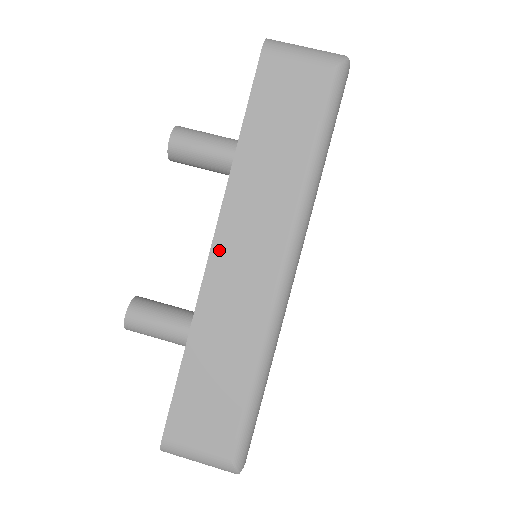
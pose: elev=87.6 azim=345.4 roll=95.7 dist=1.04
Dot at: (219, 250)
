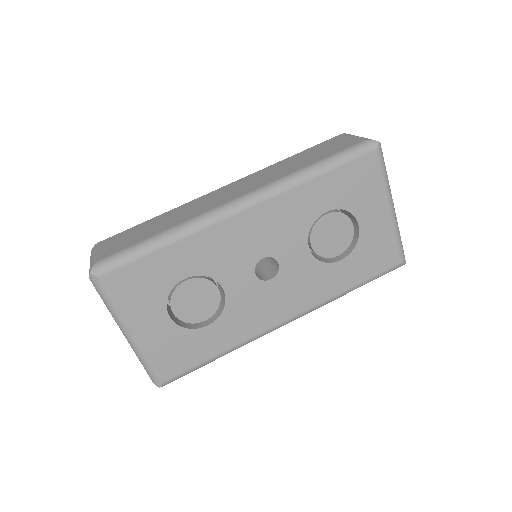
Dot at: (226, 187)
